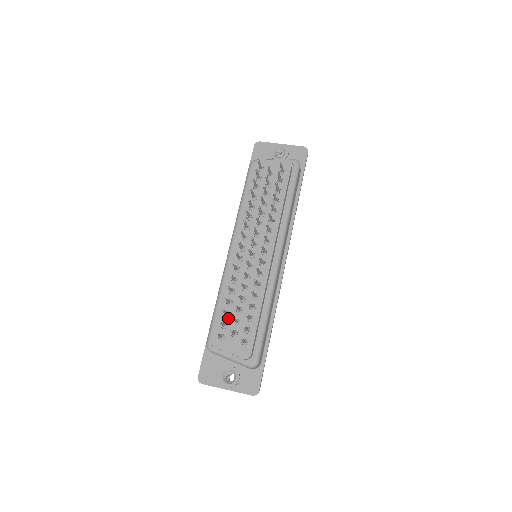
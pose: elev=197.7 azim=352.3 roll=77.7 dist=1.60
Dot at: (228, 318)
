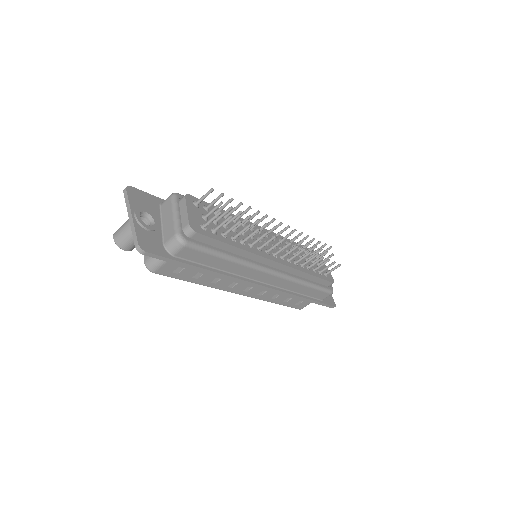
Dot at: (214, 213)
